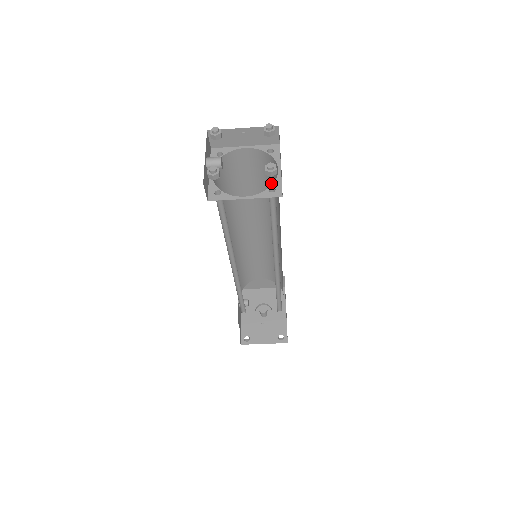
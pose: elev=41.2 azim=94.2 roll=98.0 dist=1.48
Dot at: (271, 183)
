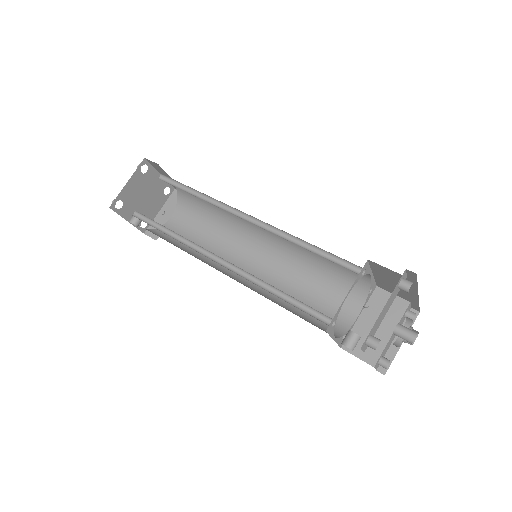
Dot at: (202, 208)
